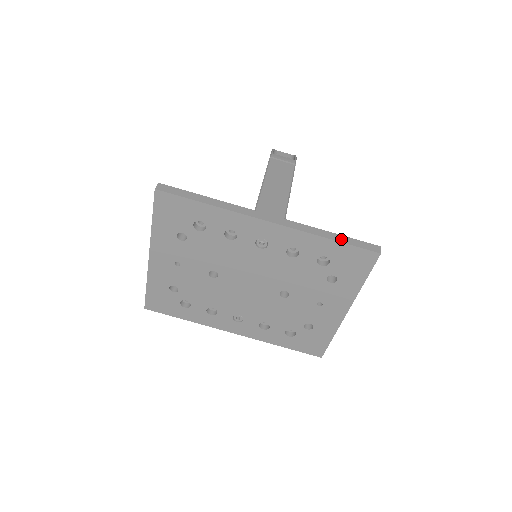
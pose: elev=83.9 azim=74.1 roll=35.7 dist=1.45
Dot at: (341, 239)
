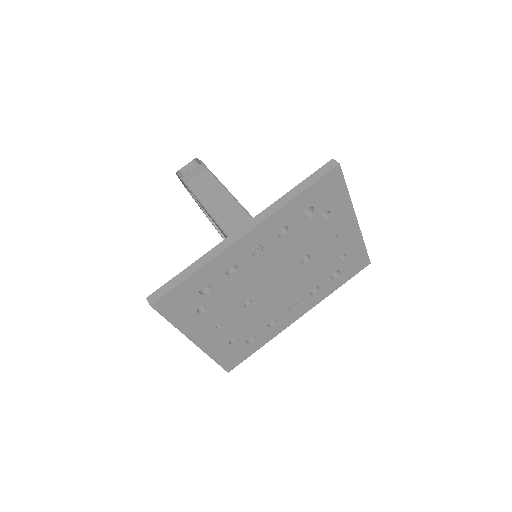
Dot at: (304, 186)
